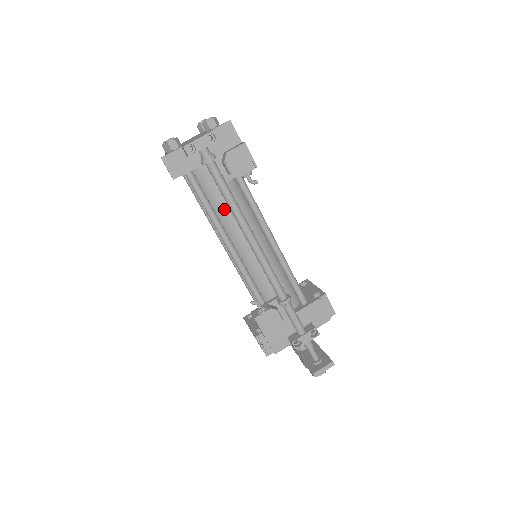
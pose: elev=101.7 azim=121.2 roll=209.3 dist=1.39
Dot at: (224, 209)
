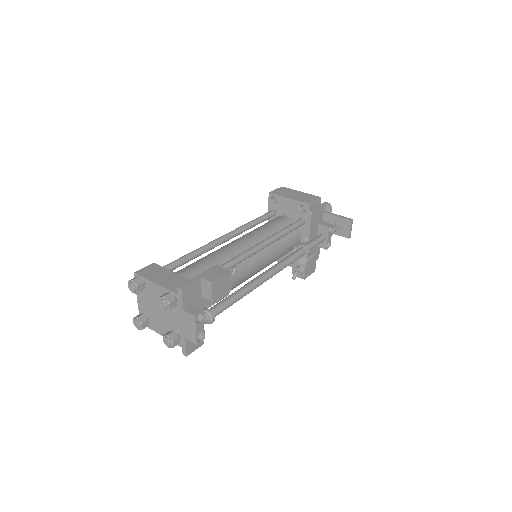
Dot at: occluded
